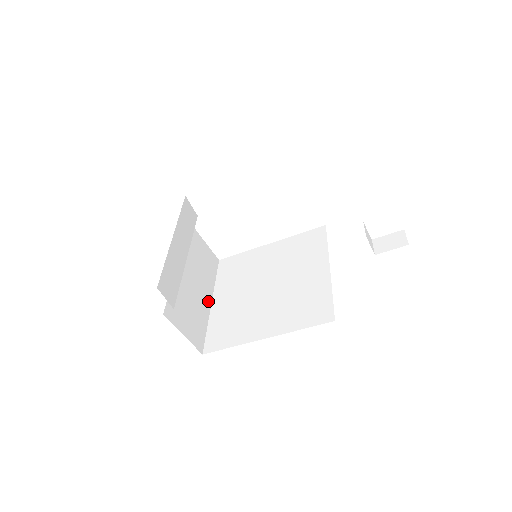
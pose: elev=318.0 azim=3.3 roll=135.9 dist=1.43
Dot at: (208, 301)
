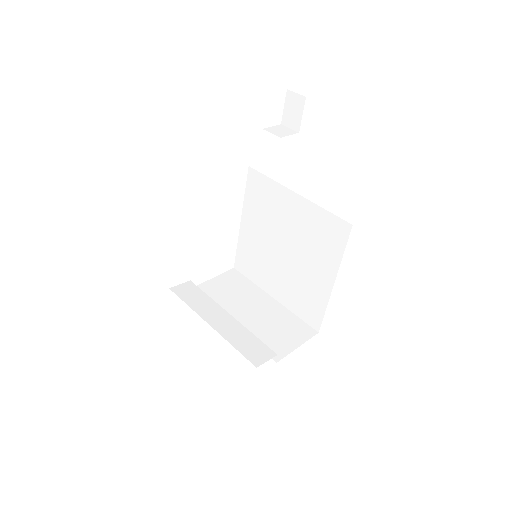
Dot at: (271, 302)
